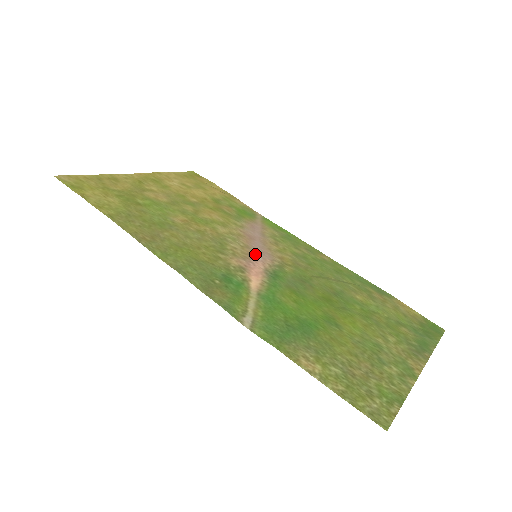
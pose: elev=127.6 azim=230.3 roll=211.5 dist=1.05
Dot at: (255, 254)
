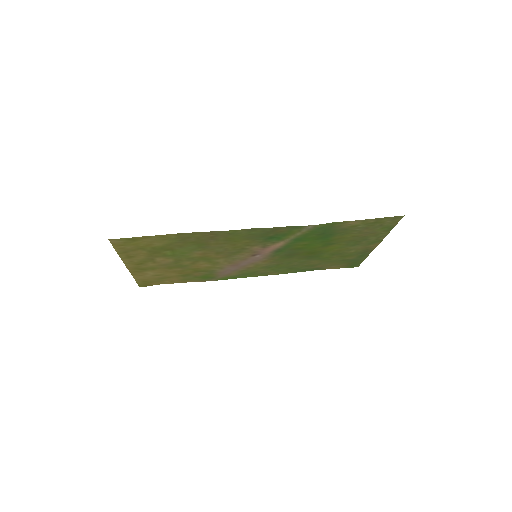
Dot at: (254, 257)
